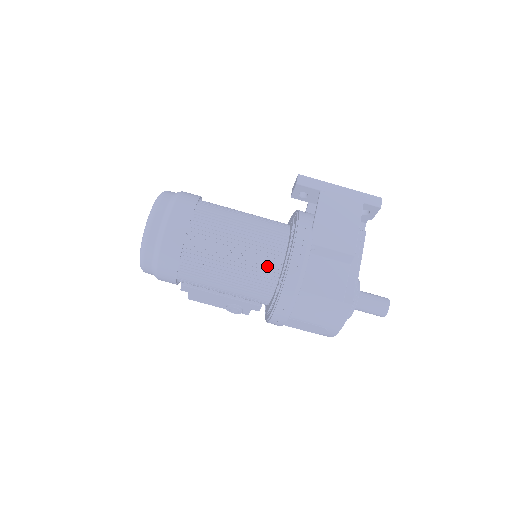
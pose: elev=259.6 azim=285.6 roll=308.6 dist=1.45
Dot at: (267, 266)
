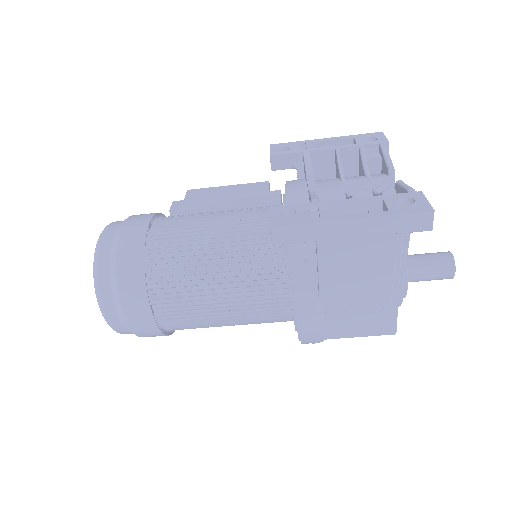
Dot at: (274, 320)
